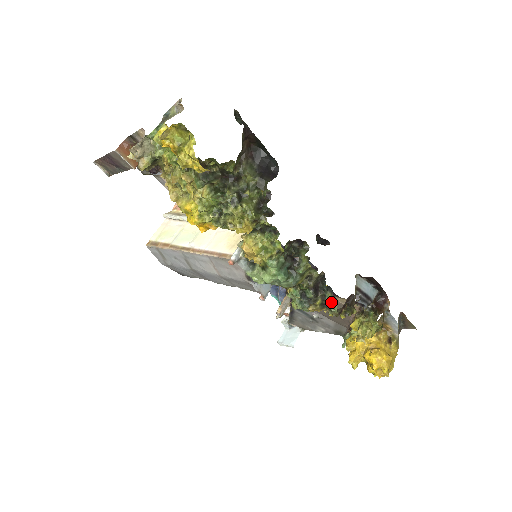
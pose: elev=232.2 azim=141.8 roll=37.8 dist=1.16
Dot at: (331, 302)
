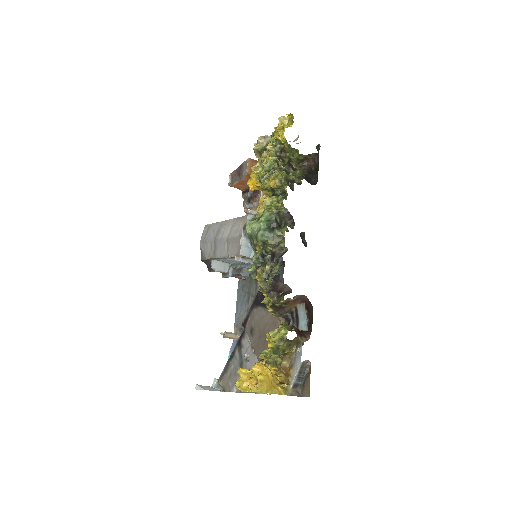
Dot at: (274, 273)
